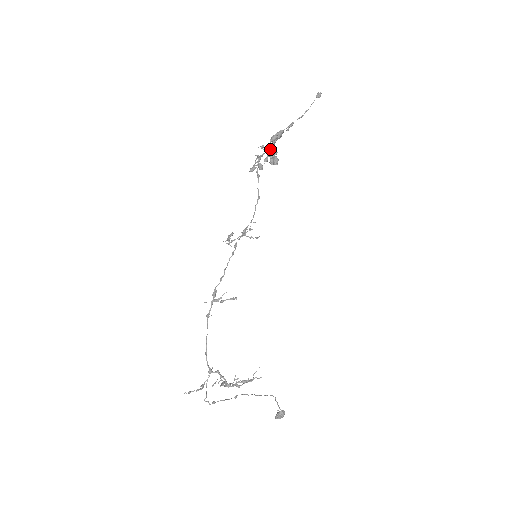
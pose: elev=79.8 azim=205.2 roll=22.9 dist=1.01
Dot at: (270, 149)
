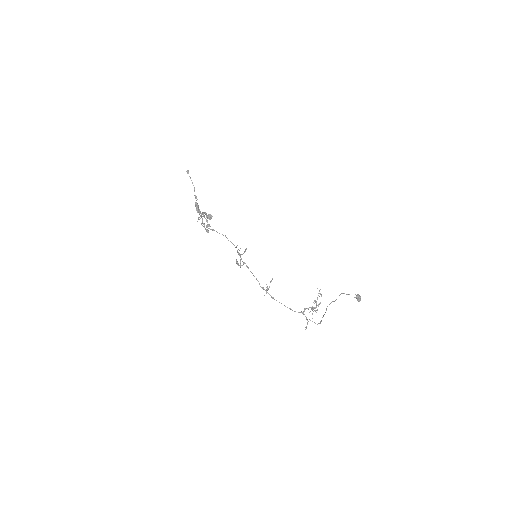
Dot at: occluded
